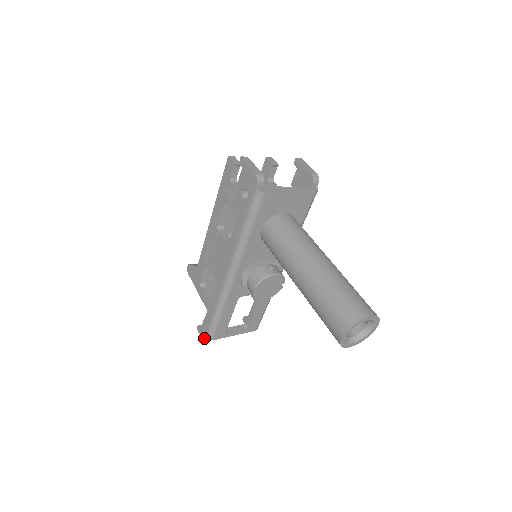
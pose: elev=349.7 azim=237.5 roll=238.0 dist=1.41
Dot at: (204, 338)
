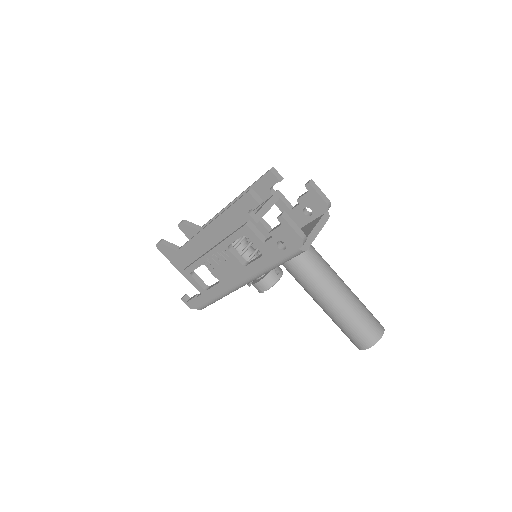
Dot at: occluded
